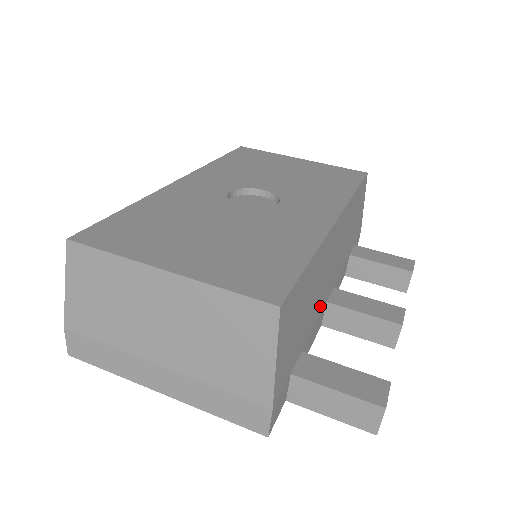
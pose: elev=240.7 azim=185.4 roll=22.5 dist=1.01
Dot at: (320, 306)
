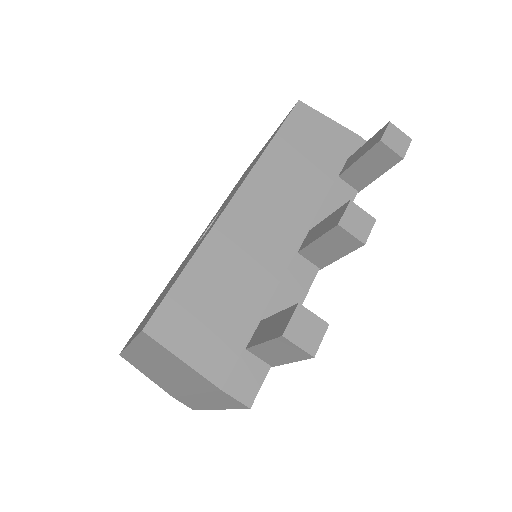
Dot at: (277, 267)
